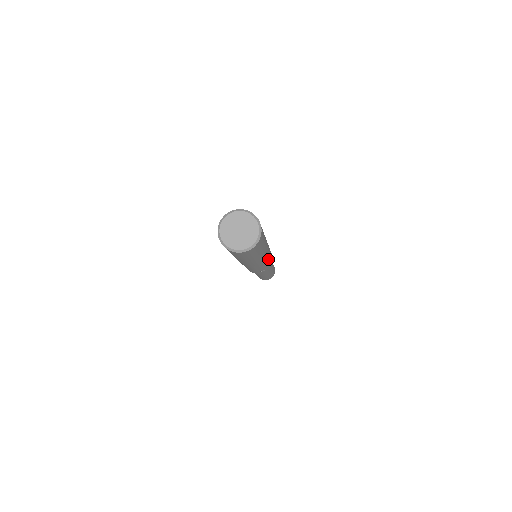
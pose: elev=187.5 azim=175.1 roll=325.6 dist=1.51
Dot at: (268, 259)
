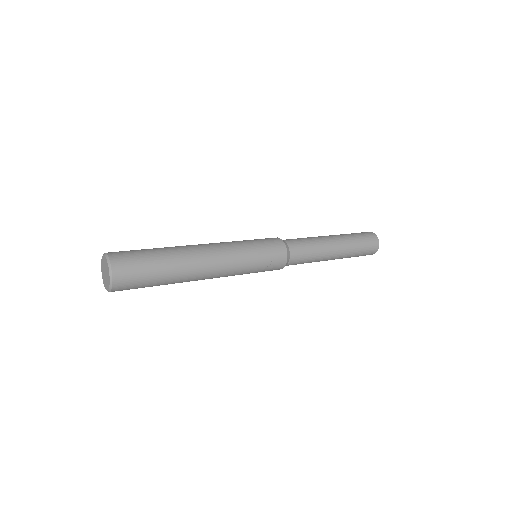
Dot at: (240, 256)
